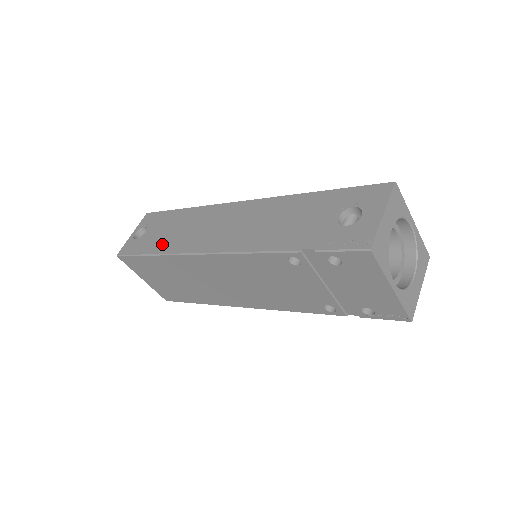
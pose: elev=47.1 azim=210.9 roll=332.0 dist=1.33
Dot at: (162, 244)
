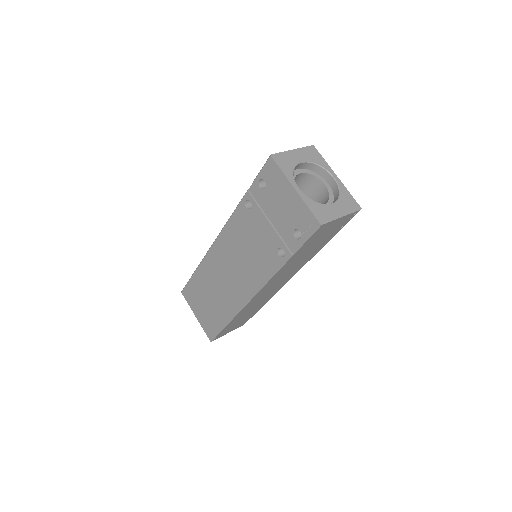
Dot at: occluded
